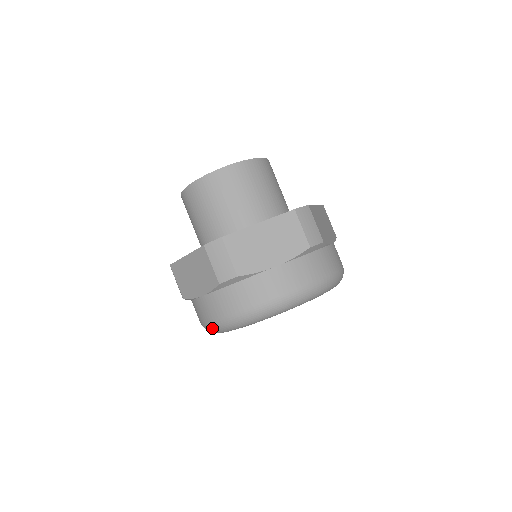
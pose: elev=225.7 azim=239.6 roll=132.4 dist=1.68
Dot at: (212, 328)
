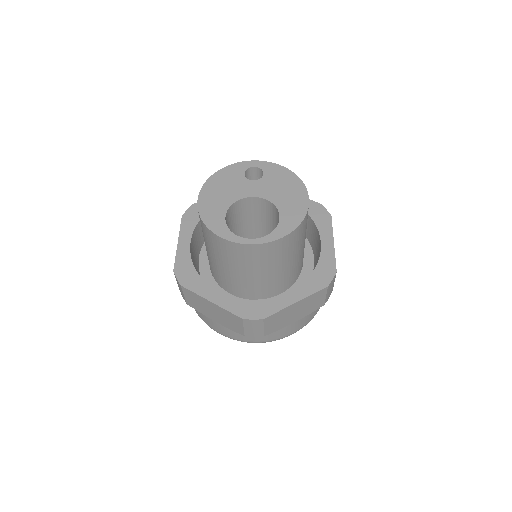
Dot at: occluded
